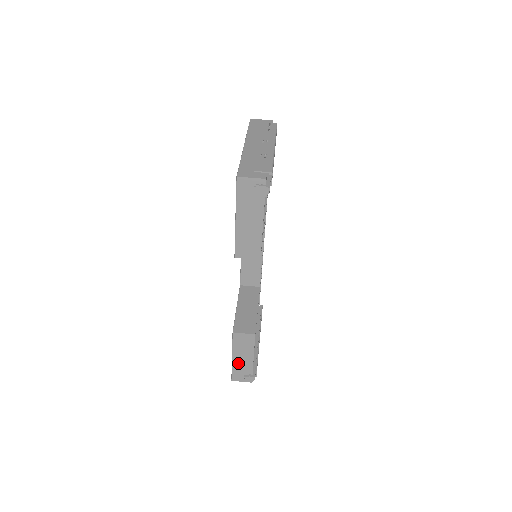
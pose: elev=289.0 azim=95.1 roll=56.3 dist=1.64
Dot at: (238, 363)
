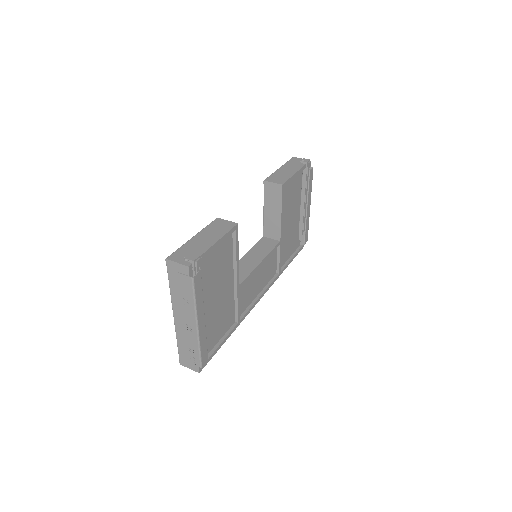
Dot at: (194, 243)
